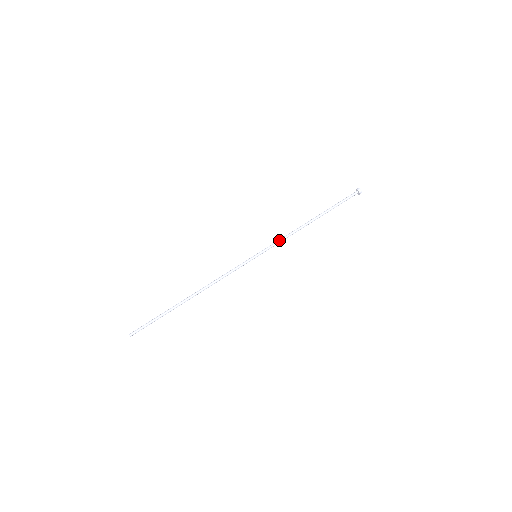
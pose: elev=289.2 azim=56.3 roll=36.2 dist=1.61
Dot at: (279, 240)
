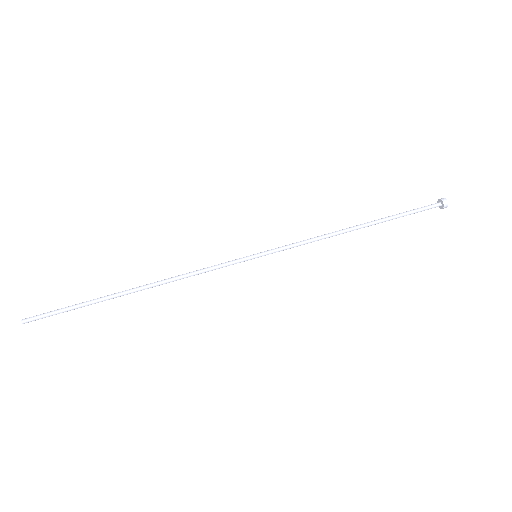
Dot at: (299, 243)
